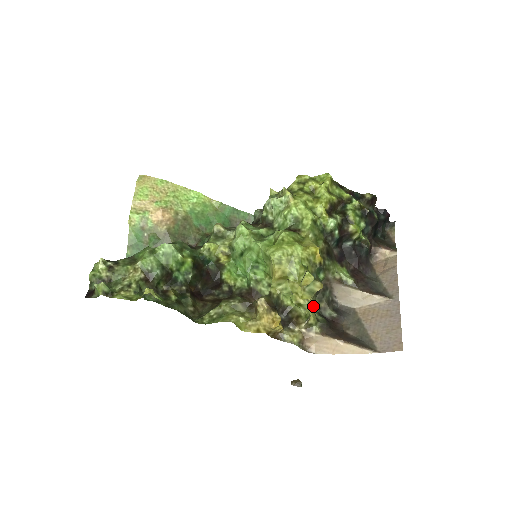
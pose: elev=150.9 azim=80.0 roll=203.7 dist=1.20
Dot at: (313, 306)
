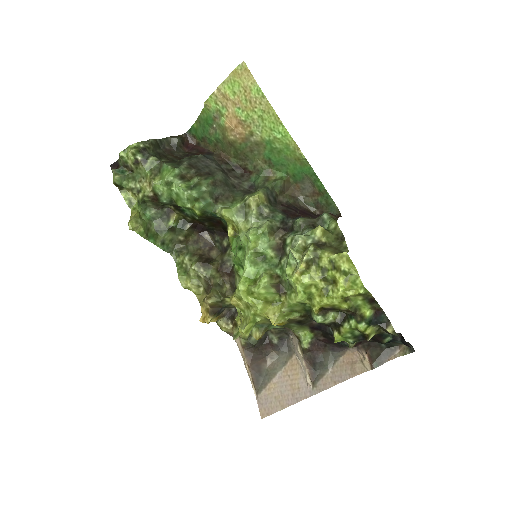
Dot at: occluded
